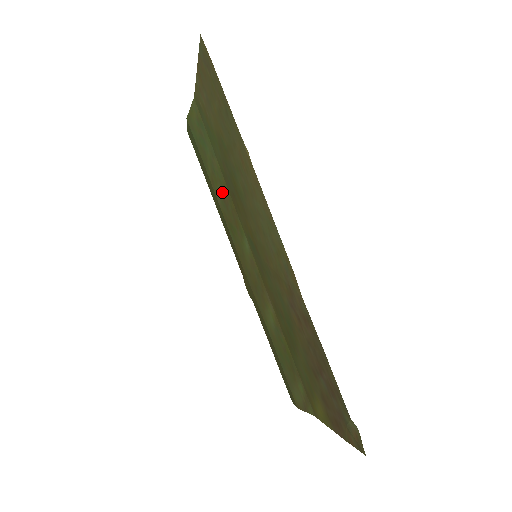
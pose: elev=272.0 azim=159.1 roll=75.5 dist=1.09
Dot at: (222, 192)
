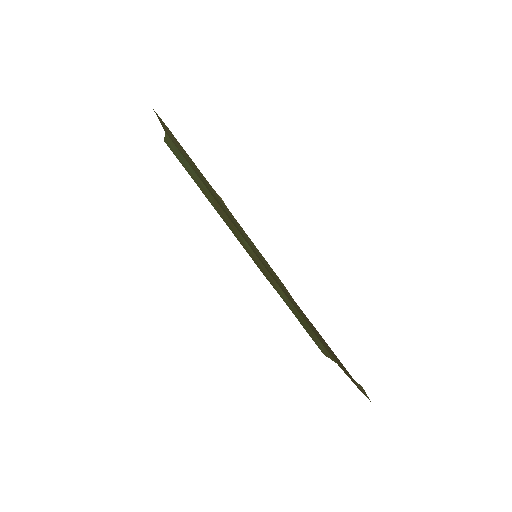
Dot at: (214, 203)
